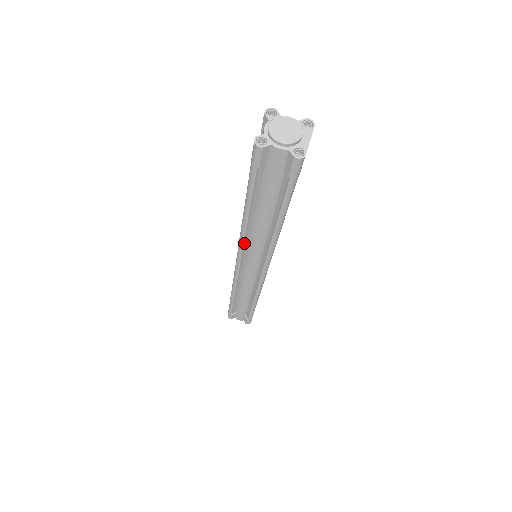
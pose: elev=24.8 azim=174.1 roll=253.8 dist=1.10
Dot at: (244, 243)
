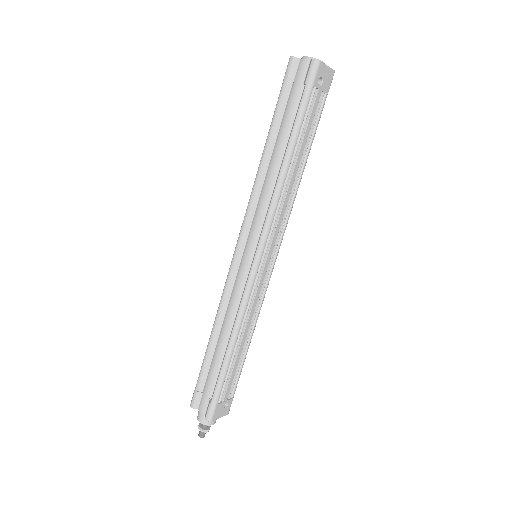
Dot at: (252, 202)
